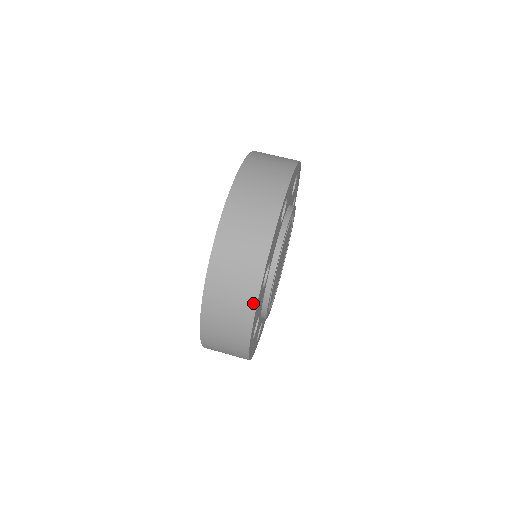
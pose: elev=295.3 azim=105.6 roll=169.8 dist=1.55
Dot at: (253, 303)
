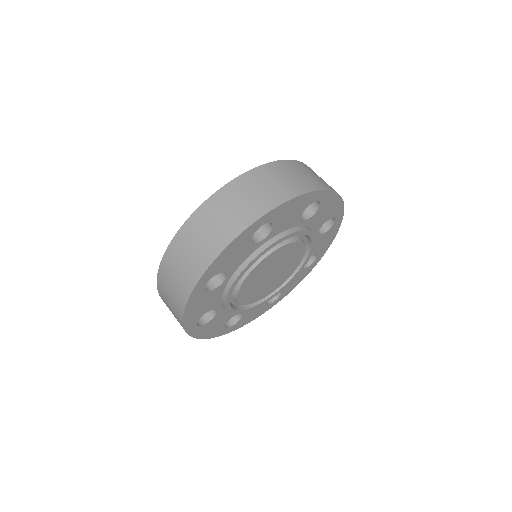
Dot at: (185, 299)
